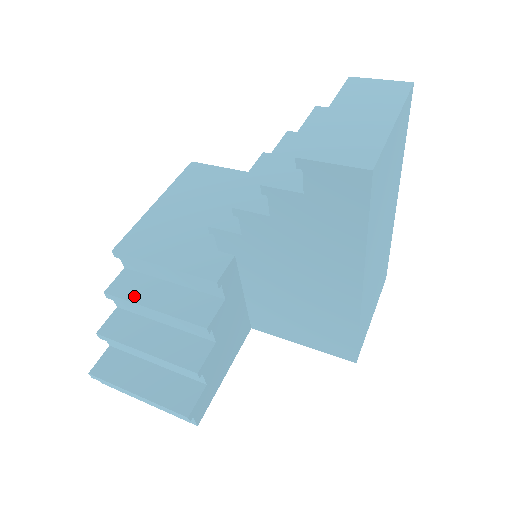
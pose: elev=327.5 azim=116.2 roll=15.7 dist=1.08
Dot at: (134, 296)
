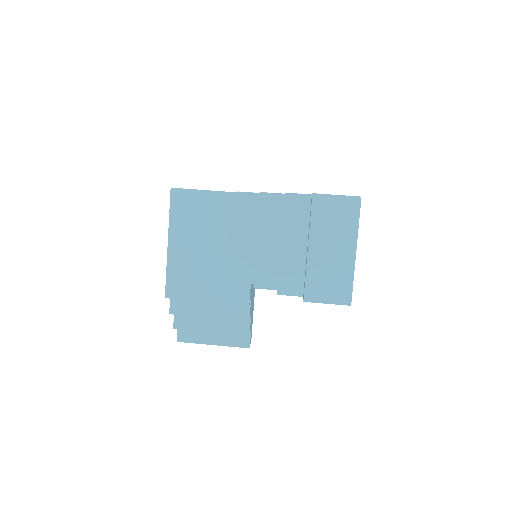
Dot at: (191, 311)
